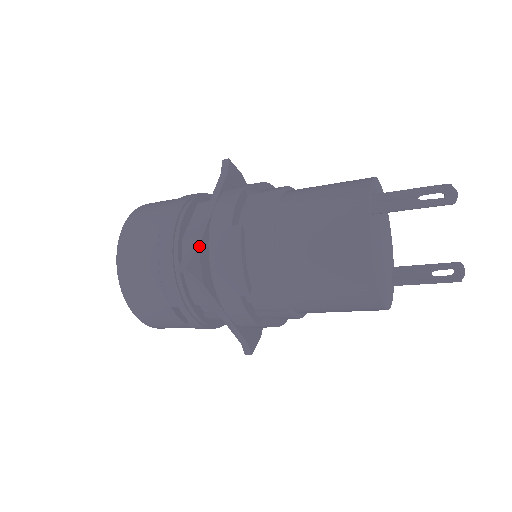
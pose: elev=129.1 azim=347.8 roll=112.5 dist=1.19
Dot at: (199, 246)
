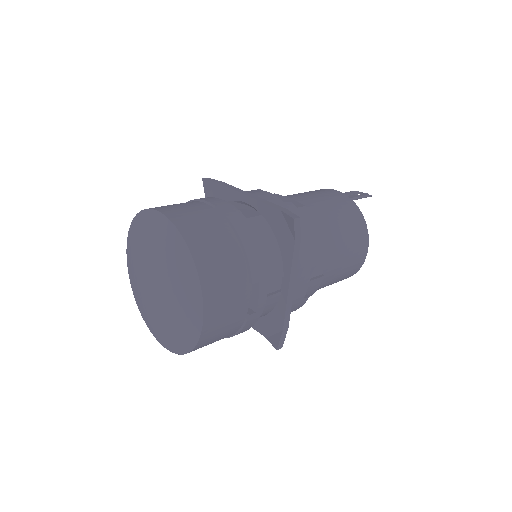
Dot at: (286, 209)
